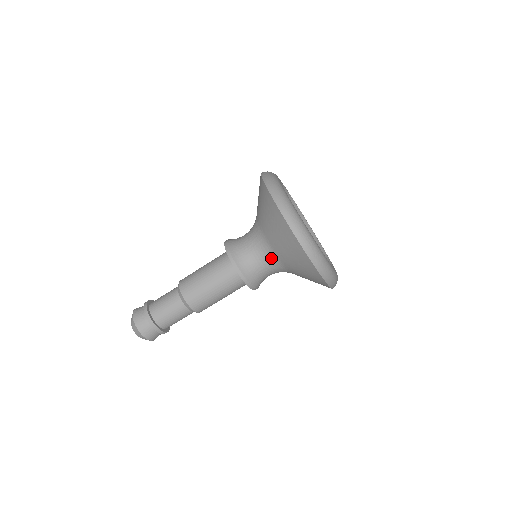
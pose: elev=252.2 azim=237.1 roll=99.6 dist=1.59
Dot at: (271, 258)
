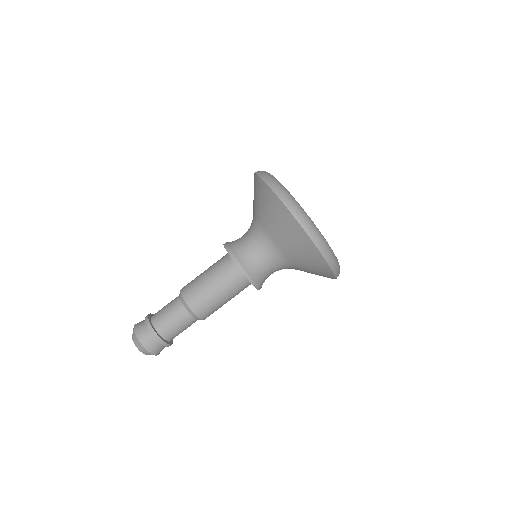
Dot at: (281, 262)
